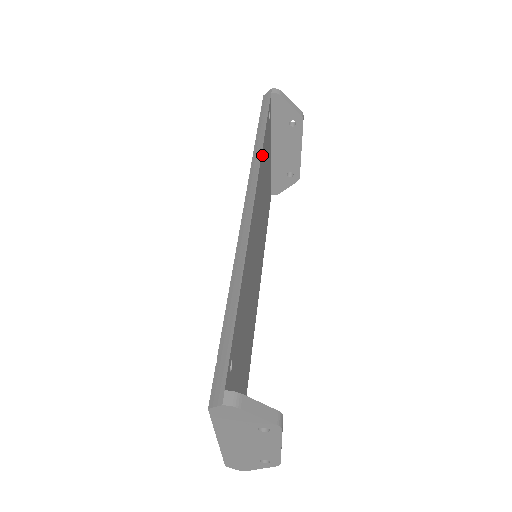
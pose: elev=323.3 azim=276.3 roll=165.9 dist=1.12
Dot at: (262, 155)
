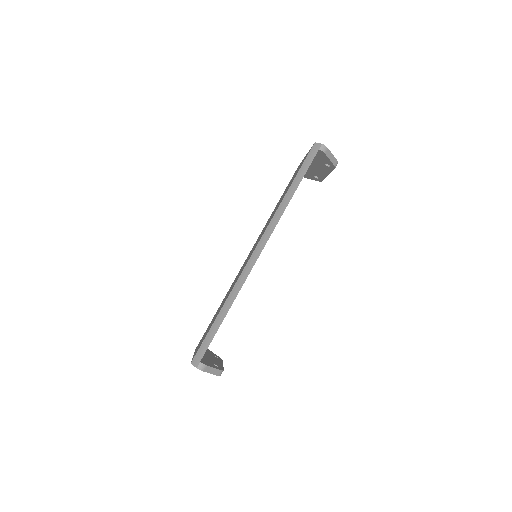
Dot at: (284, 210)
